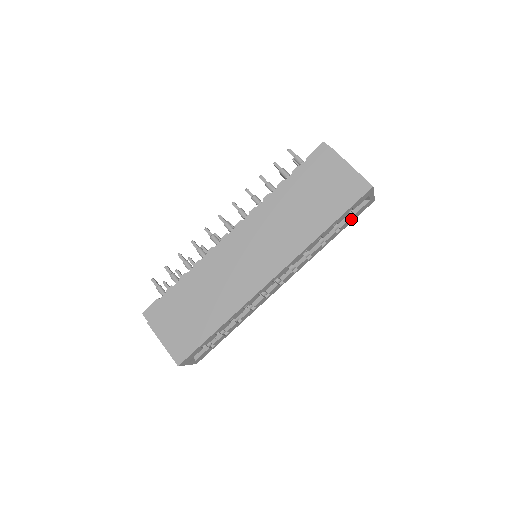
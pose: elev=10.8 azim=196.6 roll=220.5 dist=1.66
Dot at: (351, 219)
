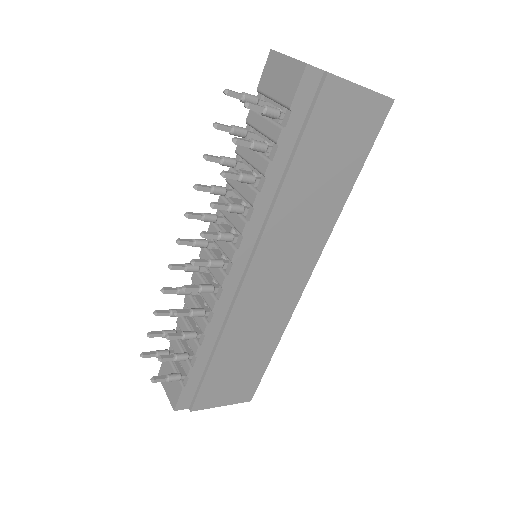
Dot at: occluded
